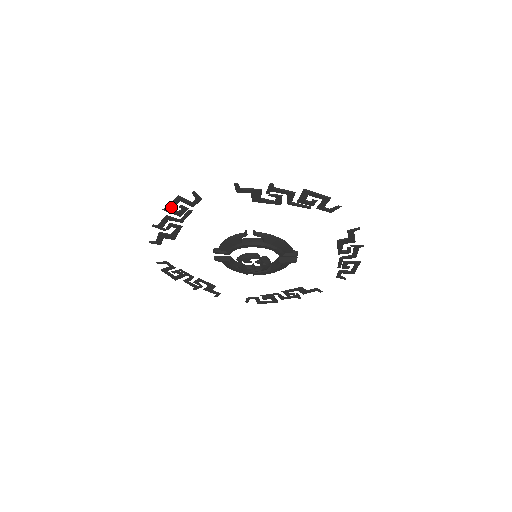
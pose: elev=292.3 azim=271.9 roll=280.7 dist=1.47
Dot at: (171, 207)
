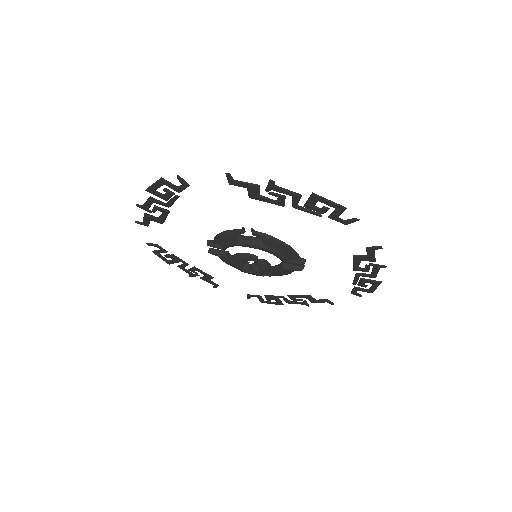
Dot at: (154, 189)
